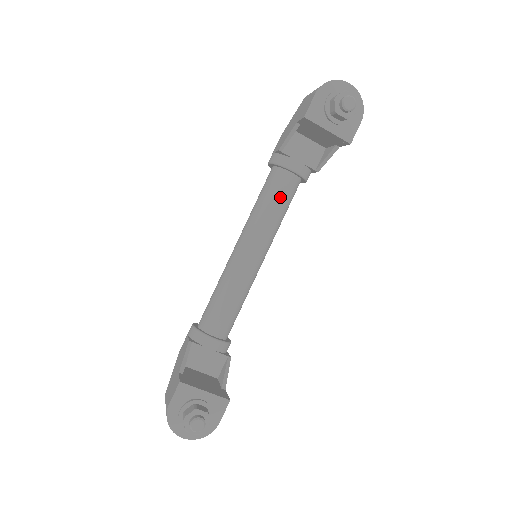
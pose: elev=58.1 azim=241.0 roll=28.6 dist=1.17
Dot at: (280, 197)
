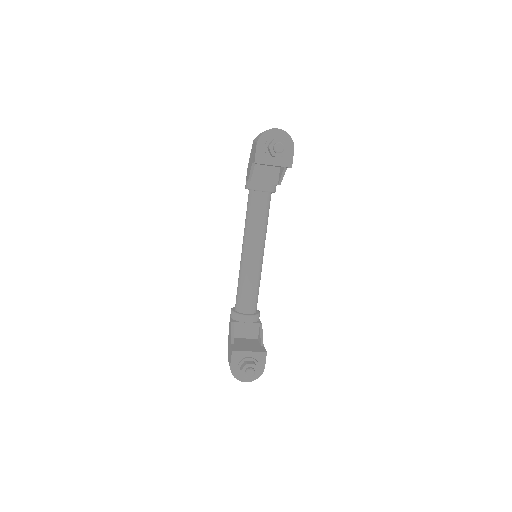
Dot at: (260, 211)
